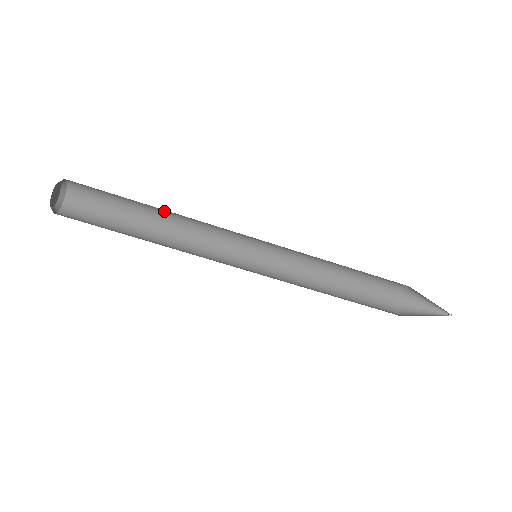
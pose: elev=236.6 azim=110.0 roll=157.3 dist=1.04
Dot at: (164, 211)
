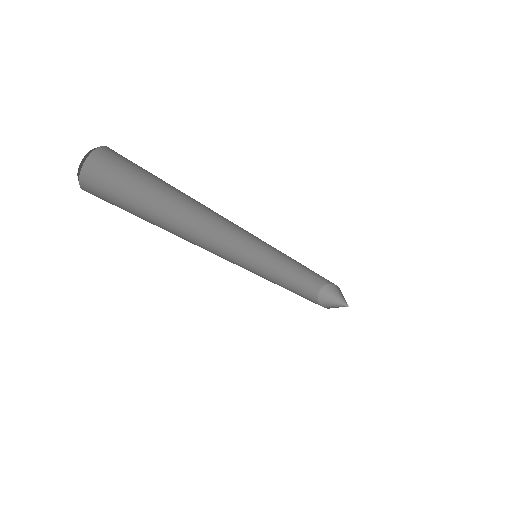
Dot at: (191, 201)
